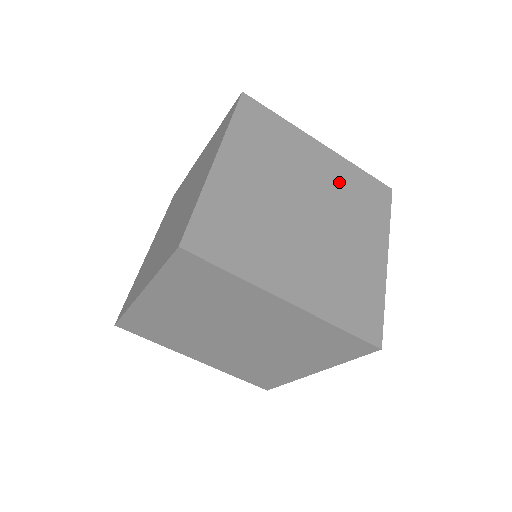
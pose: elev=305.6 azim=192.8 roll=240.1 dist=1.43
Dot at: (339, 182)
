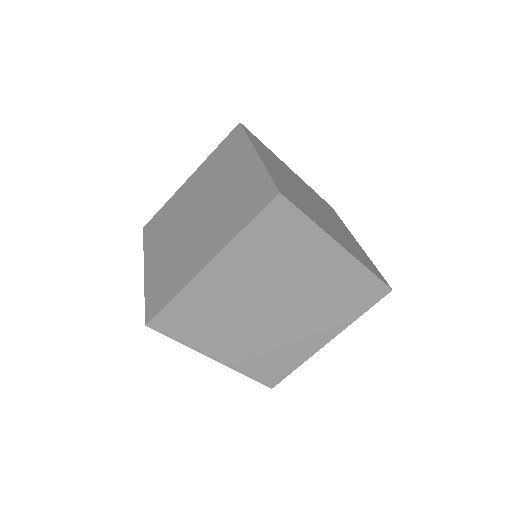
Dot at: (332, 283)
